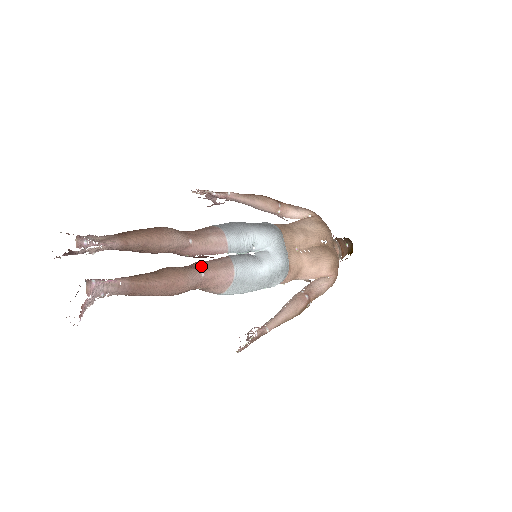
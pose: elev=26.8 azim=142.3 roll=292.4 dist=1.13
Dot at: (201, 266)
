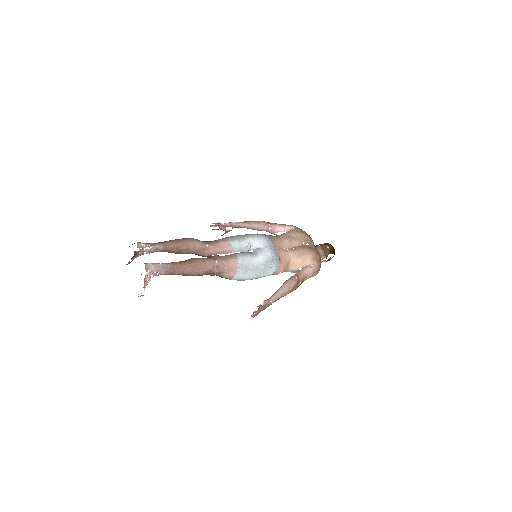
Dot at: (215, 258)
